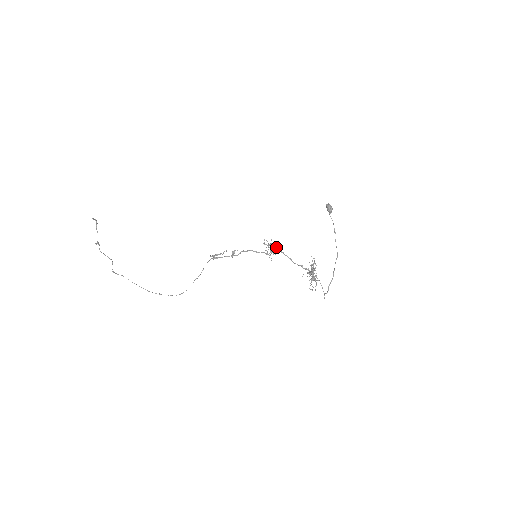
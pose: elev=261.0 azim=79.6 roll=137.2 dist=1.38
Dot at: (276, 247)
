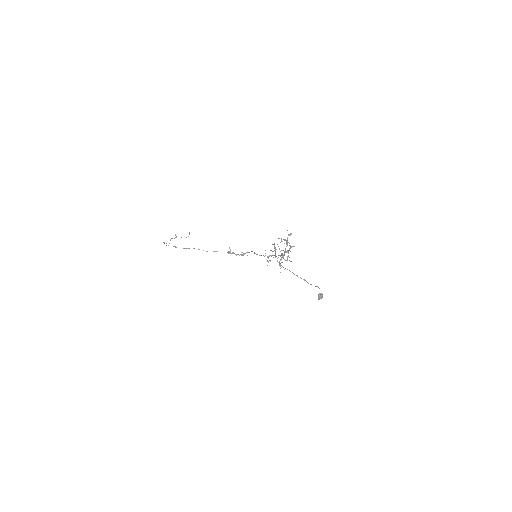
Dot at: (276, 249)
